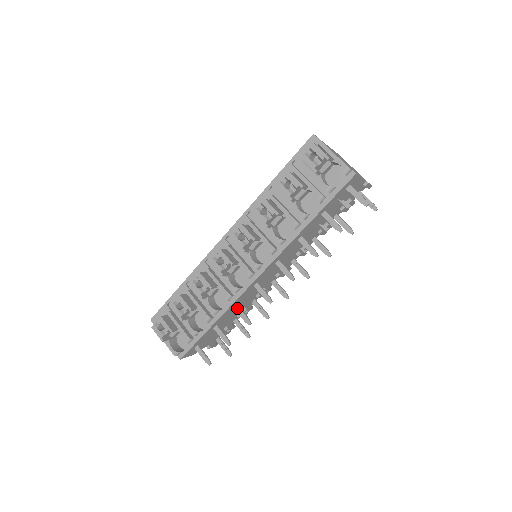
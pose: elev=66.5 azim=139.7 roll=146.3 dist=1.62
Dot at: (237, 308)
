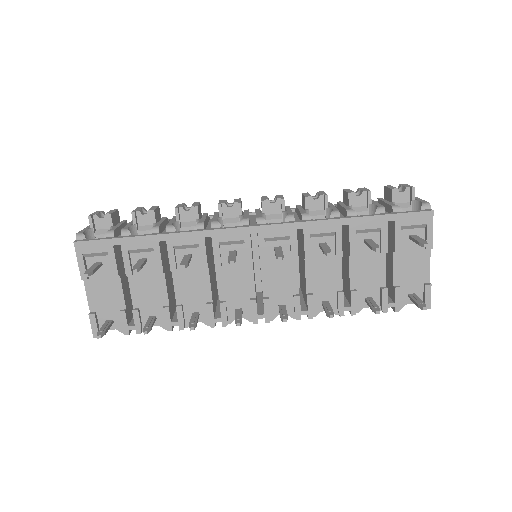
Dot at: (188, 256)
